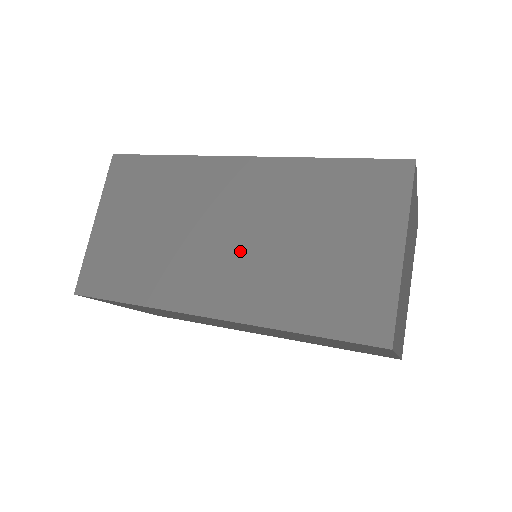
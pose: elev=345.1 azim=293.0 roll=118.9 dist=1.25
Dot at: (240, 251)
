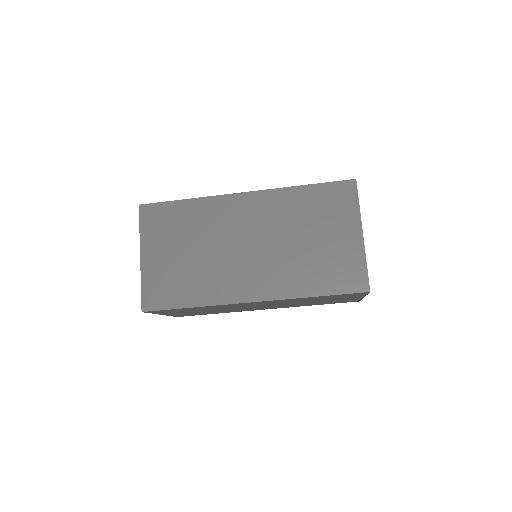
Dot at: (261, 255)
